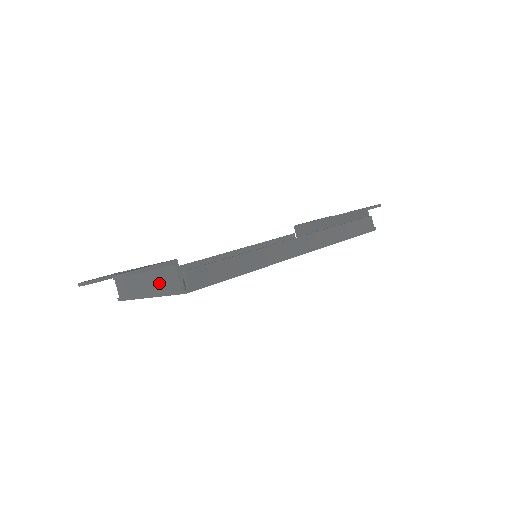
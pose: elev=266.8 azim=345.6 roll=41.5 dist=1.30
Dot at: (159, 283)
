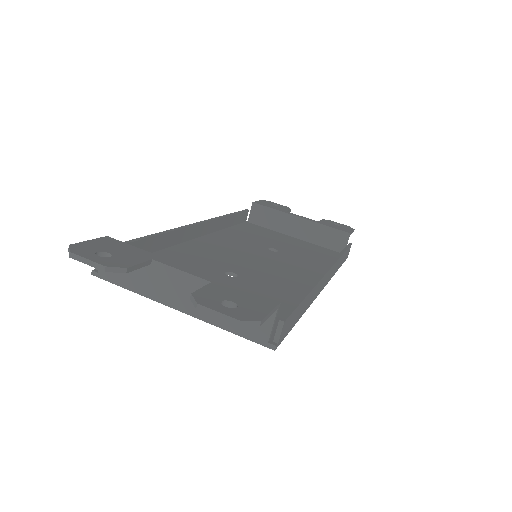
Dot at: occluded
